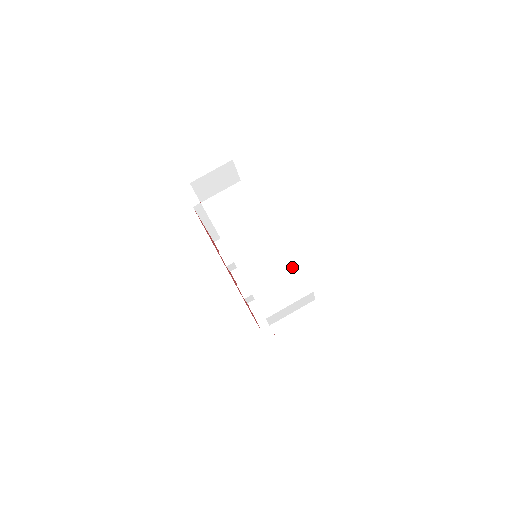
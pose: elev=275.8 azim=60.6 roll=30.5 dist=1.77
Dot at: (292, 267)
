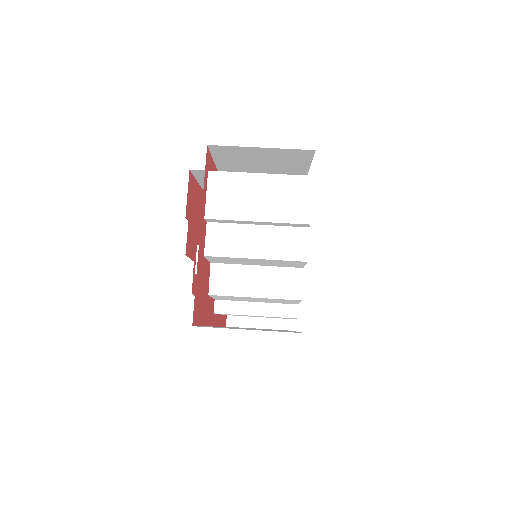
Dot at: occluded
